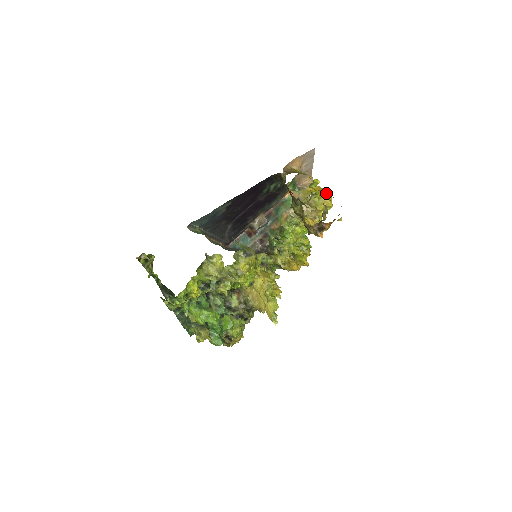
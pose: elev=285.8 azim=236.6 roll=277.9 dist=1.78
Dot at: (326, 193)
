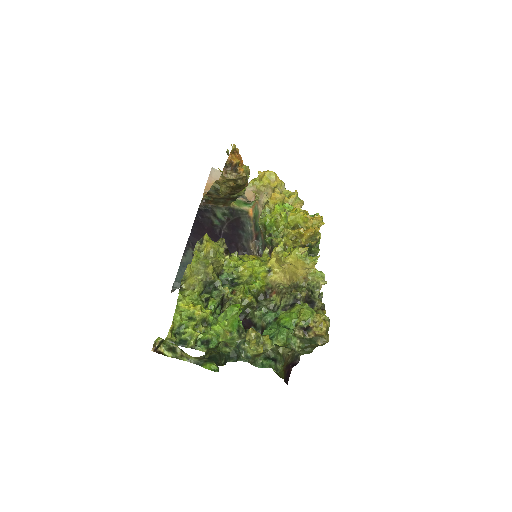
Dot at: occluded
